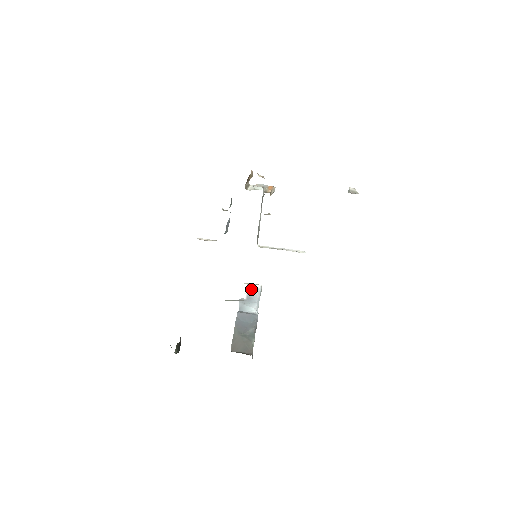
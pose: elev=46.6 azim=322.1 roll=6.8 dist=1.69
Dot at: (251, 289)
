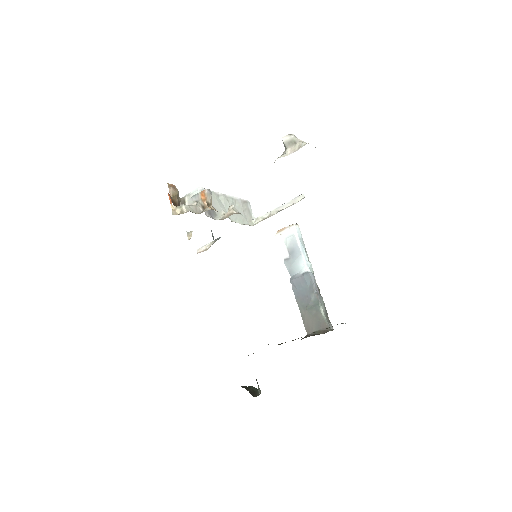
Dot at: (287, 239)
